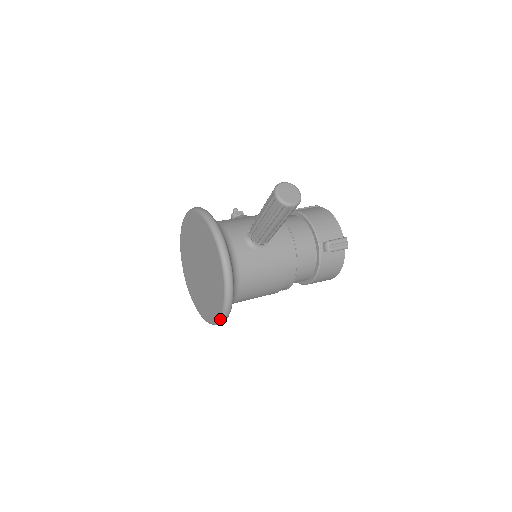
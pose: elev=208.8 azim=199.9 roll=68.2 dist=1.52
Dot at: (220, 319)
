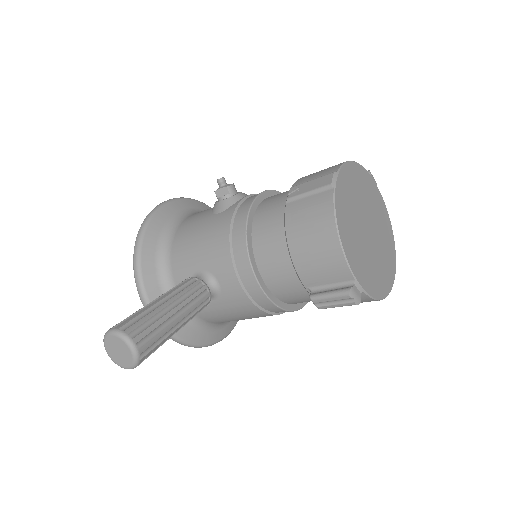
Dot at: occluded
